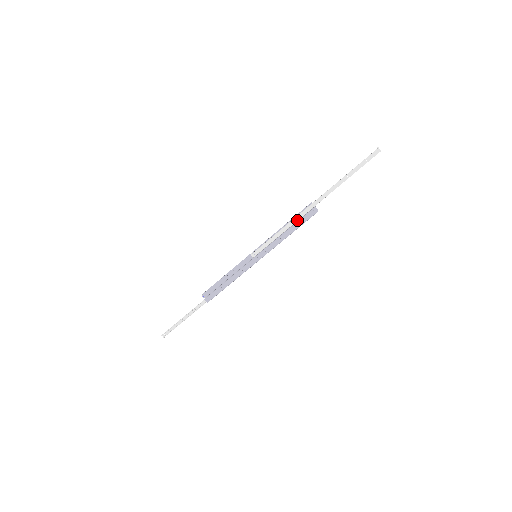
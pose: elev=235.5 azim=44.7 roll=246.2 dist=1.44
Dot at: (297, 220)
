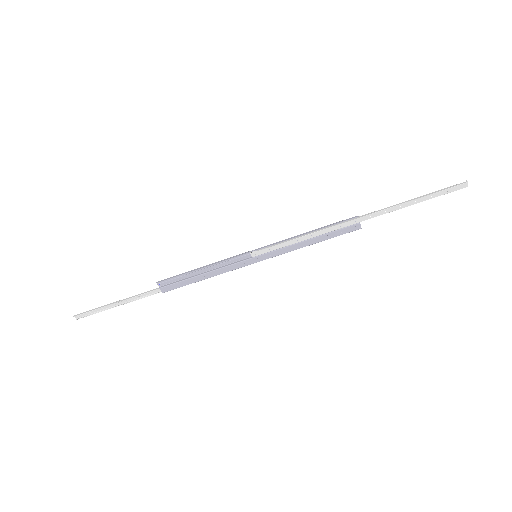
Dot at: (330, 231)
